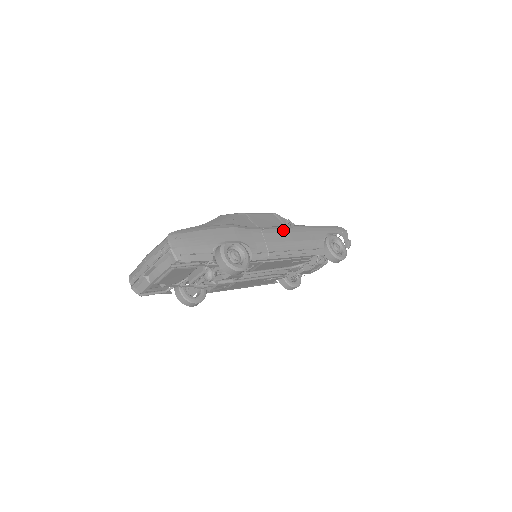
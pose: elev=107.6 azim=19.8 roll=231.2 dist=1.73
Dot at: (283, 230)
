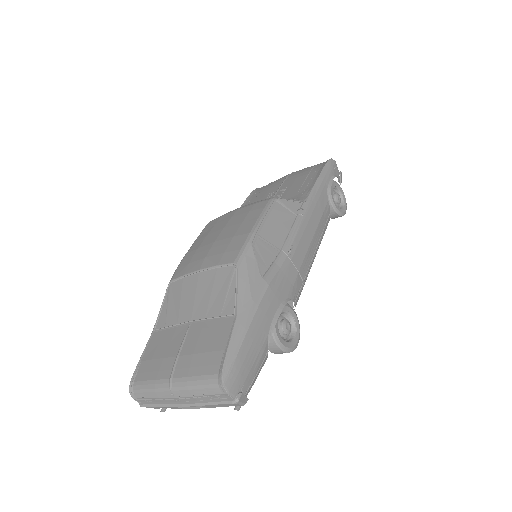
Dot at: (301, 230)
